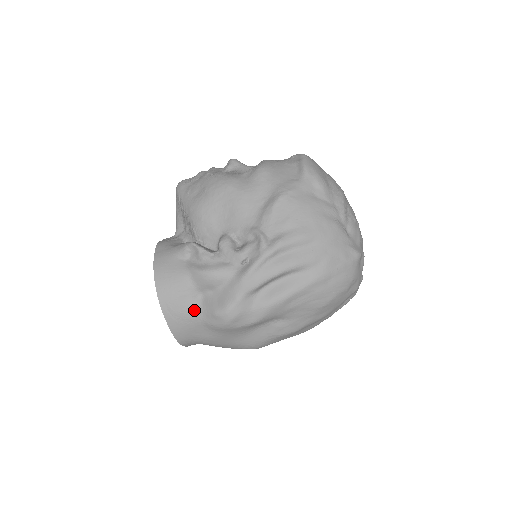
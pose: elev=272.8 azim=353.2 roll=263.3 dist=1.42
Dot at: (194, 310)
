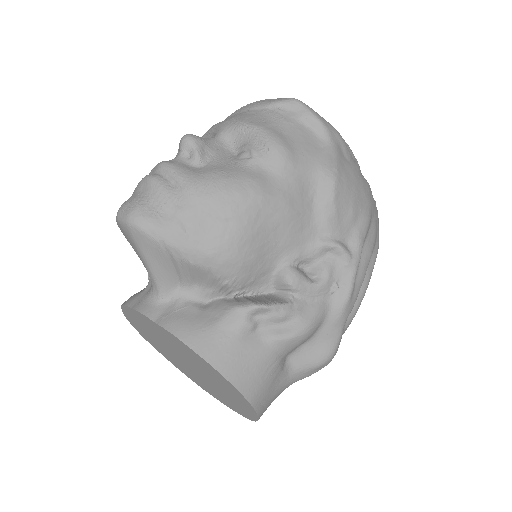
Dot at: (287, 379)
